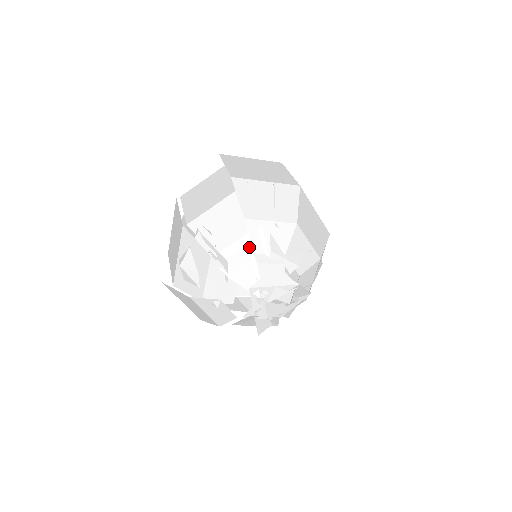
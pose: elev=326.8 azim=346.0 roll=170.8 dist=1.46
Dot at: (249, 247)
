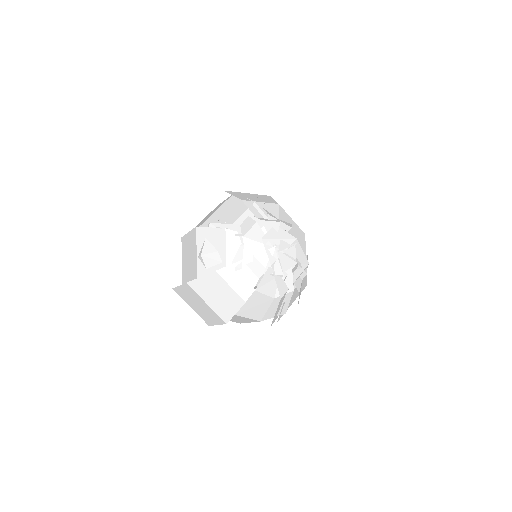
Dot at: (251, 217)
